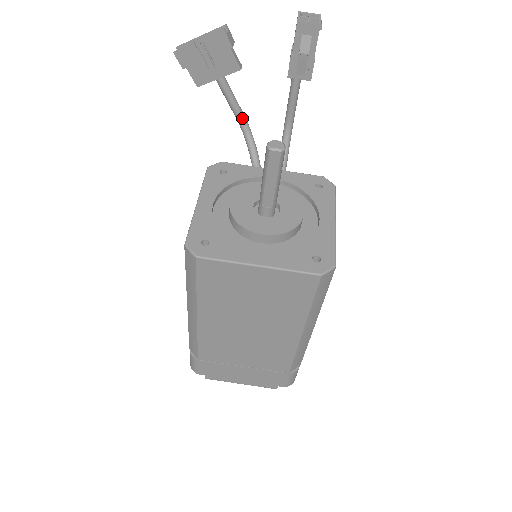
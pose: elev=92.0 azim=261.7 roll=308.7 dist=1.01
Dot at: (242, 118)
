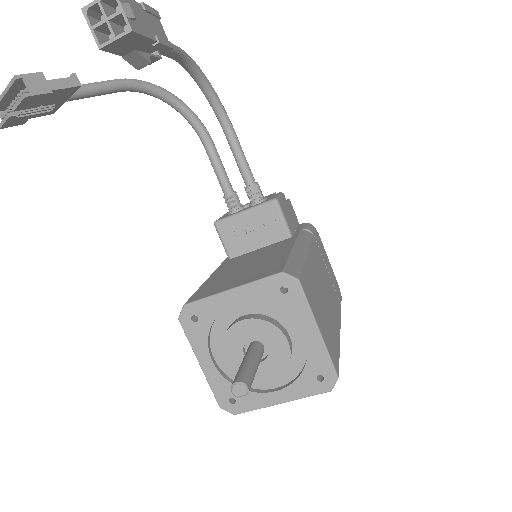
Dot at: (125, 88)
